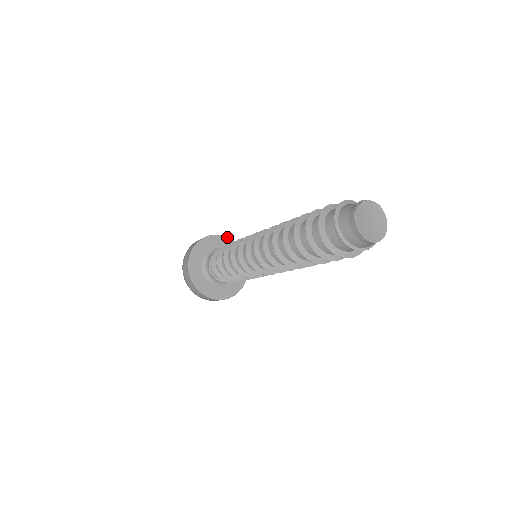
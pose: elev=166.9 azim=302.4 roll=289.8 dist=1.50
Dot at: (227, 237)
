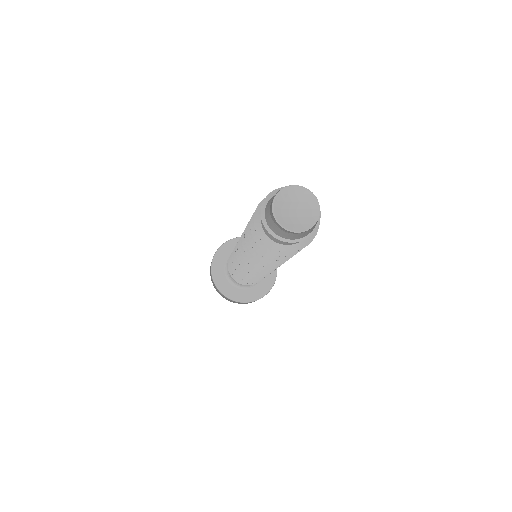
Dot at: occluded
